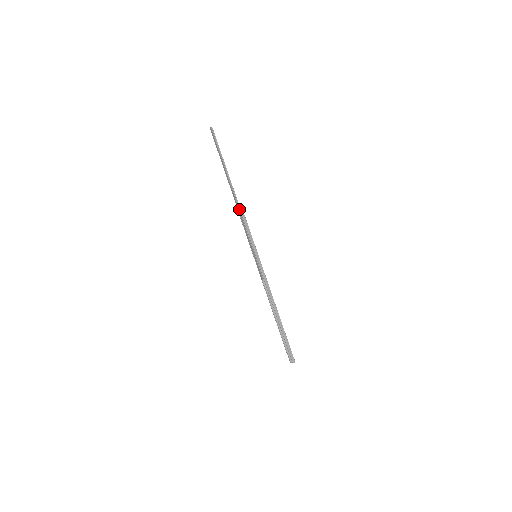
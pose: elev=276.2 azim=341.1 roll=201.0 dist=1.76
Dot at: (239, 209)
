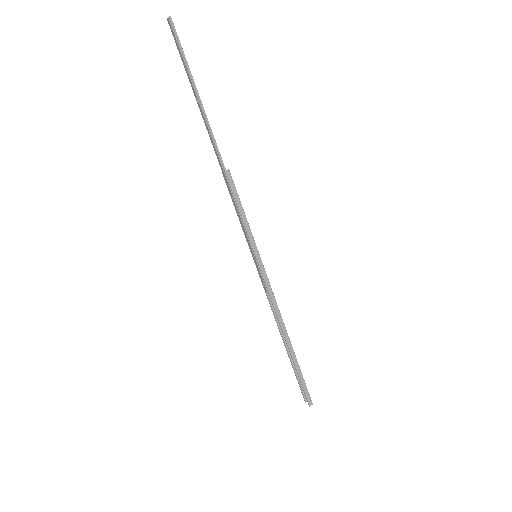
Dot at: (227, 179)
